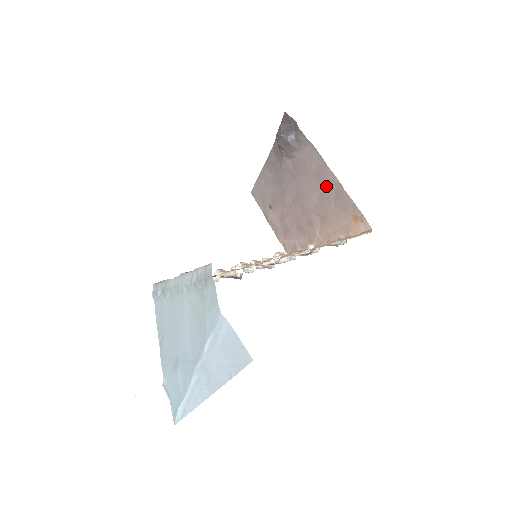
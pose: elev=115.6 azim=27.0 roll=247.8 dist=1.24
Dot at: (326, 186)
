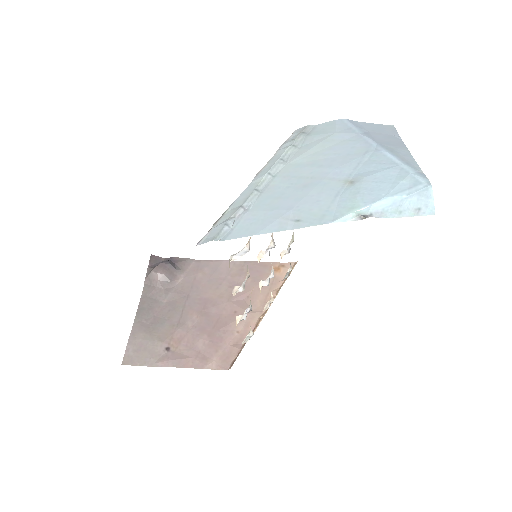
Dot at: (231, 273)
